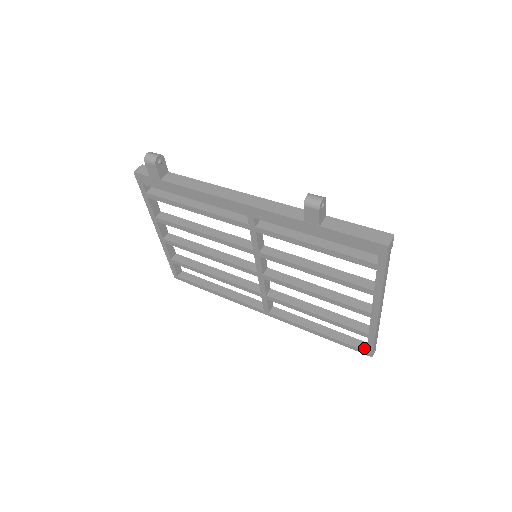
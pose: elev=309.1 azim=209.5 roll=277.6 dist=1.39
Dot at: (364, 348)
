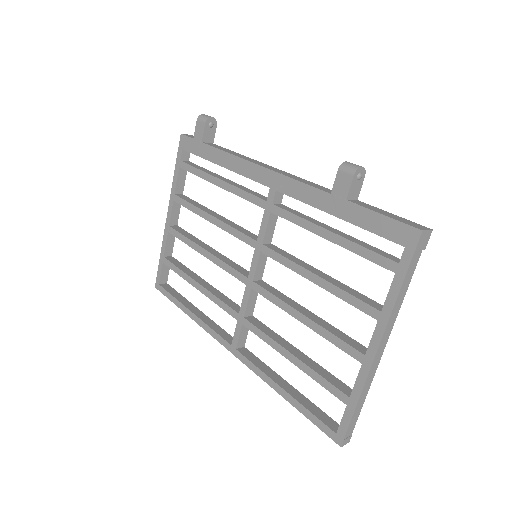
Dot at: (335, 429)
